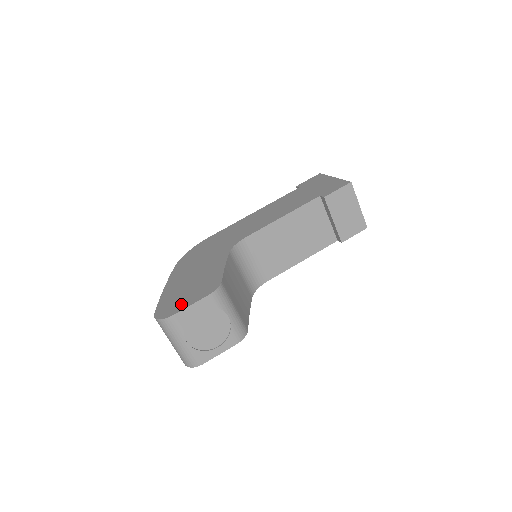
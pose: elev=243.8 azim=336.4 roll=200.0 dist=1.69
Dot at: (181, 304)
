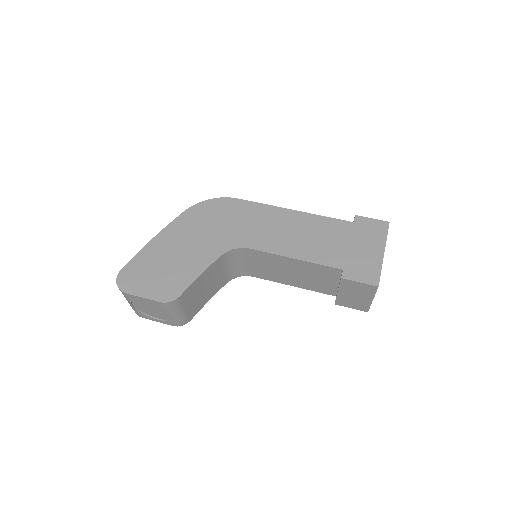
Dot at: (140, 286)
